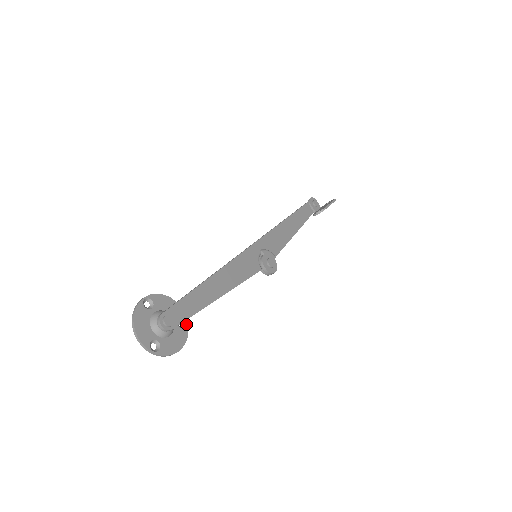
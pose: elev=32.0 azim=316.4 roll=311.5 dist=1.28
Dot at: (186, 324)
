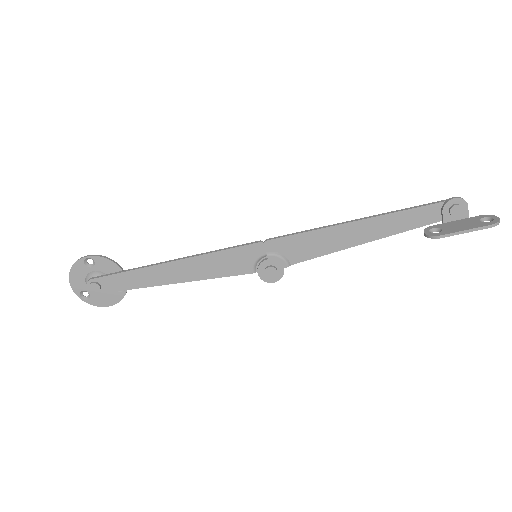
Dot at: occluded
